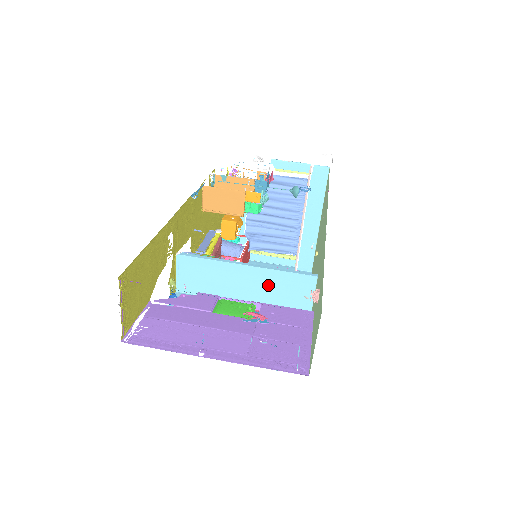
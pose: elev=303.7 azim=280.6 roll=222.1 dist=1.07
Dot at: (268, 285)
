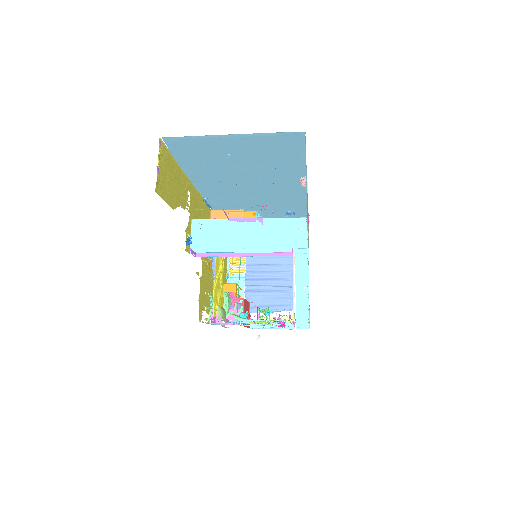
Dot at: (268, 233)
